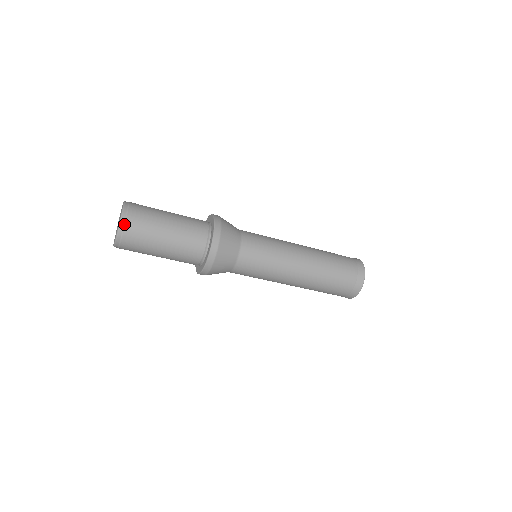
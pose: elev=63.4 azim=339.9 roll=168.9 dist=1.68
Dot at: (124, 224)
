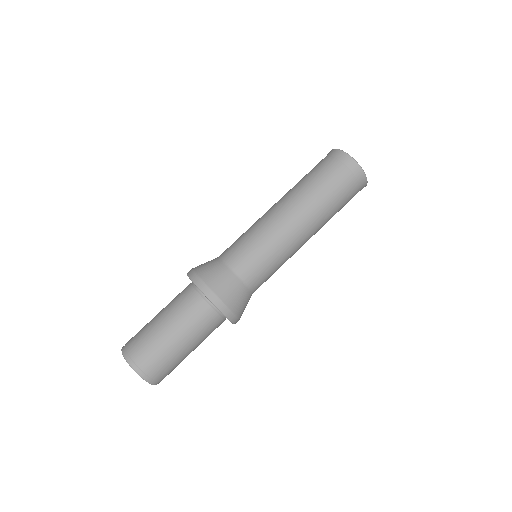
Dot at: (156, 382)
